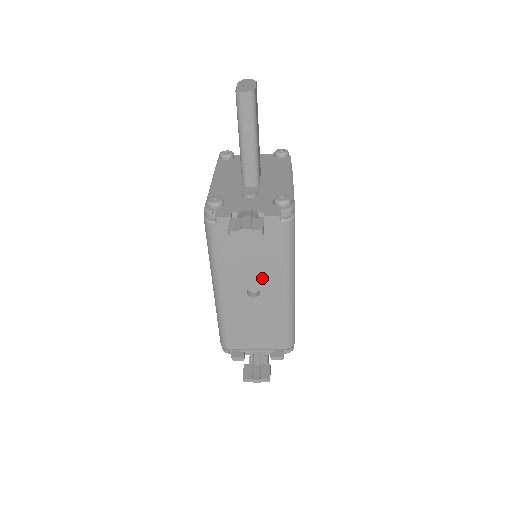
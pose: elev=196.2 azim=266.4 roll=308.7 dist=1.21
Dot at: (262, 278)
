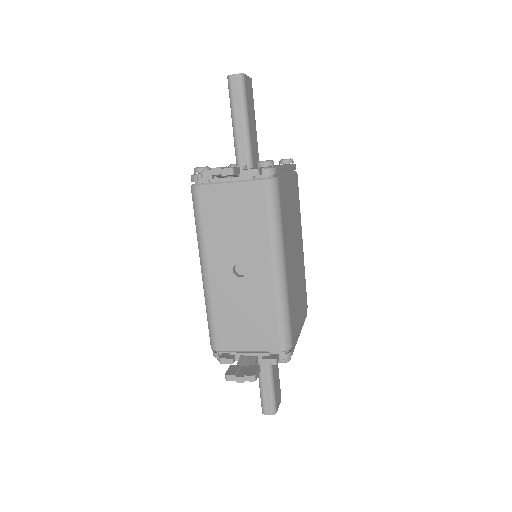
Dot at: (247, 251)
